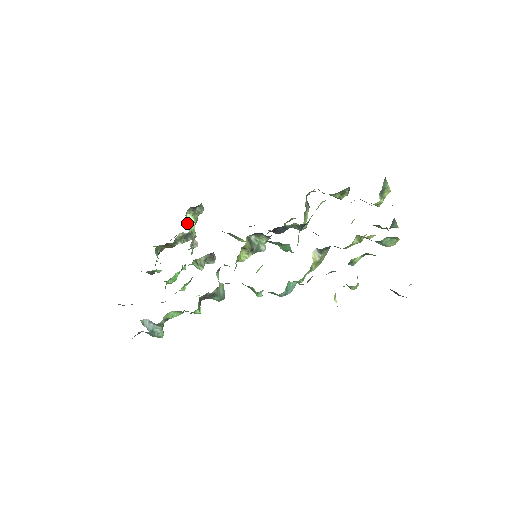
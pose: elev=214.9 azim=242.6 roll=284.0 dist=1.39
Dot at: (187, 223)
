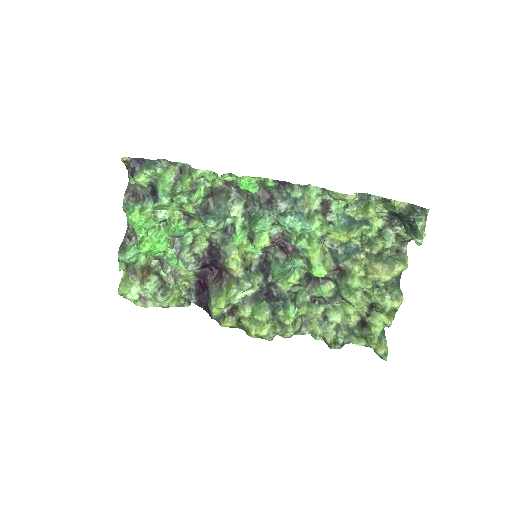
Dot at: (177, 284)
